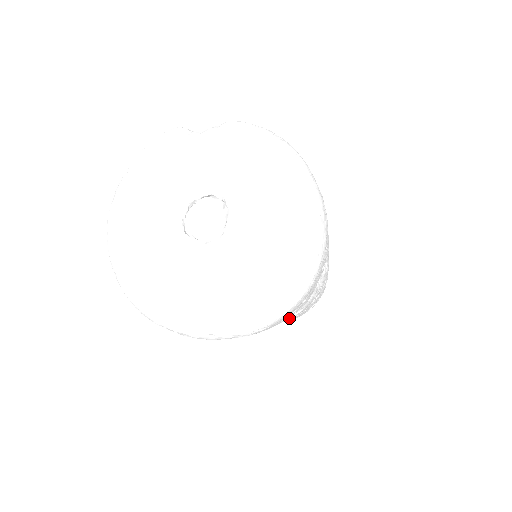
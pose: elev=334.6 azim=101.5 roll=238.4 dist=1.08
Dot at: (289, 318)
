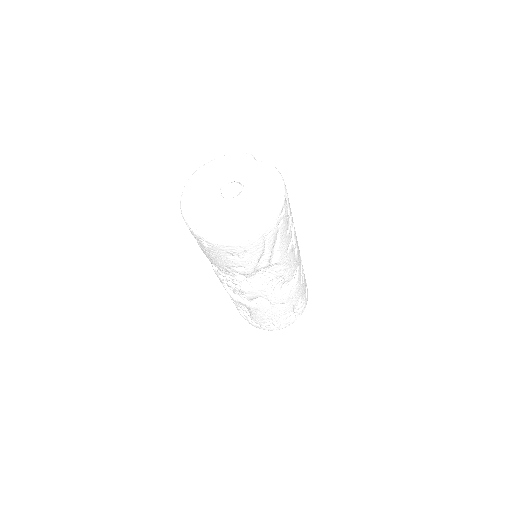
Dot at: (244, 290)
